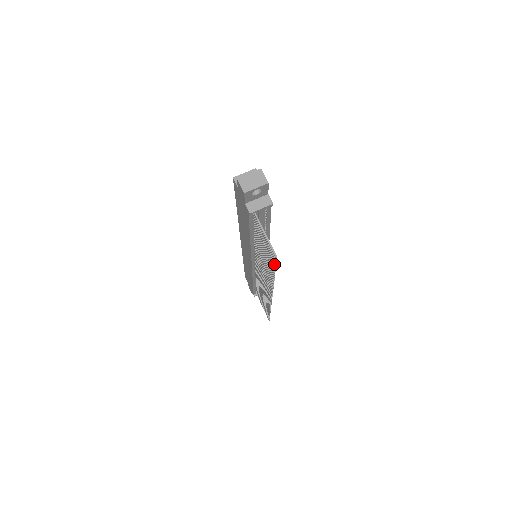
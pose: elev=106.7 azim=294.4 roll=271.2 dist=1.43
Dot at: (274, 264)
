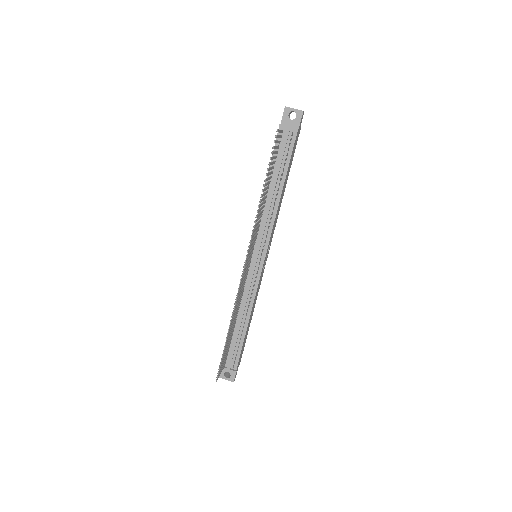
Dot at: (272, 151)
